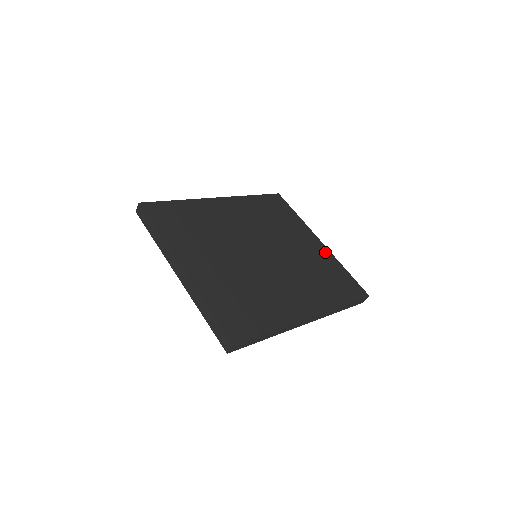
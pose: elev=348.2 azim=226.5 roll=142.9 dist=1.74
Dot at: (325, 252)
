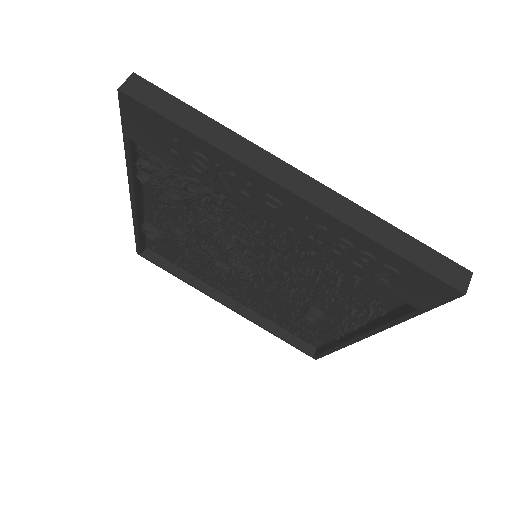
Dot at: occluded
